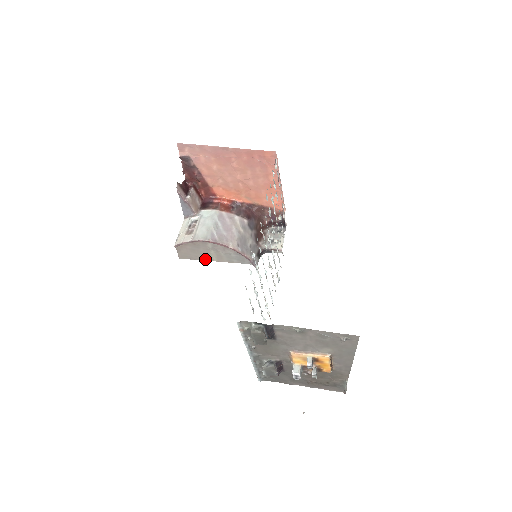
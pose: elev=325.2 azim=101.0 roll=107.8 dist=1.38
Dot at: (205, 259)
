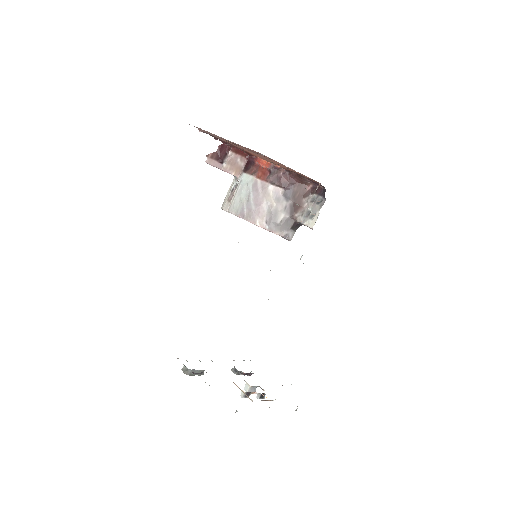
Dot at: occluded
